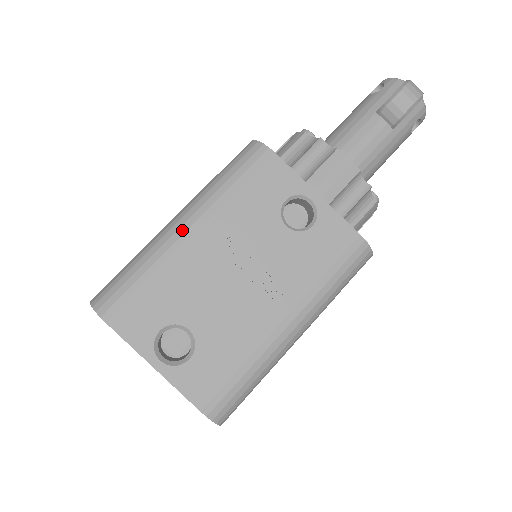
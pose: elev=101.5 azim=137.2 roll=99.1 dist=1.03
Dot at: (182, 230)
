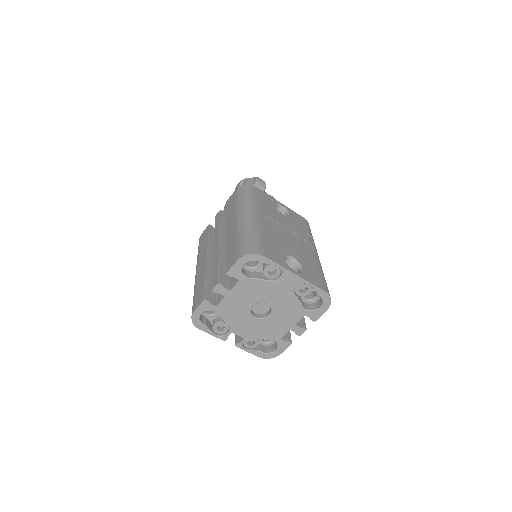
Dot at: (254, 216)
